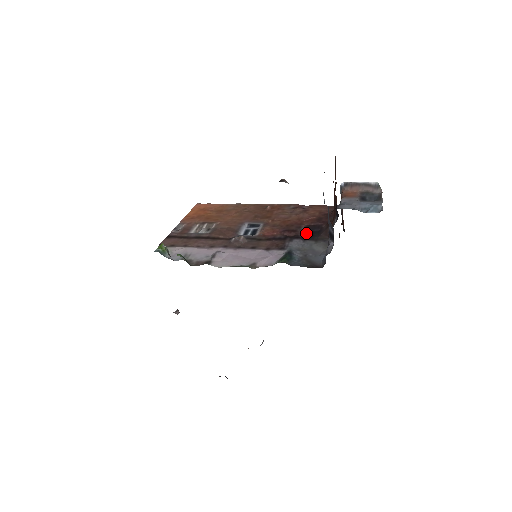
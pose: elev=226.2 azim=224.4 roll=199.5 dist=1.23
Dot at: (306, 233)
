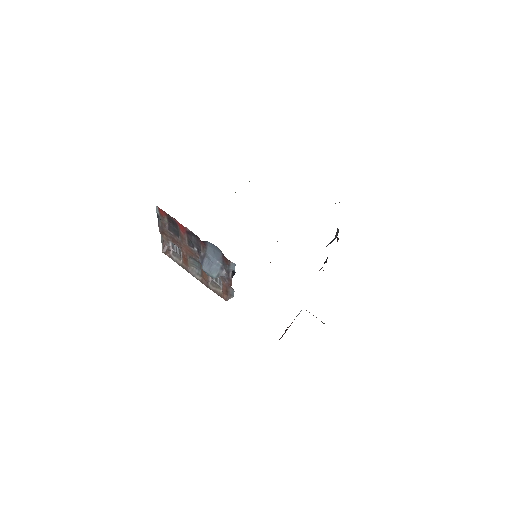
Dot at: occluded
